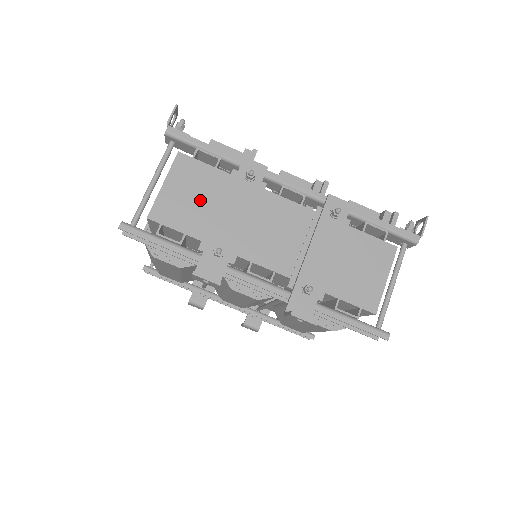
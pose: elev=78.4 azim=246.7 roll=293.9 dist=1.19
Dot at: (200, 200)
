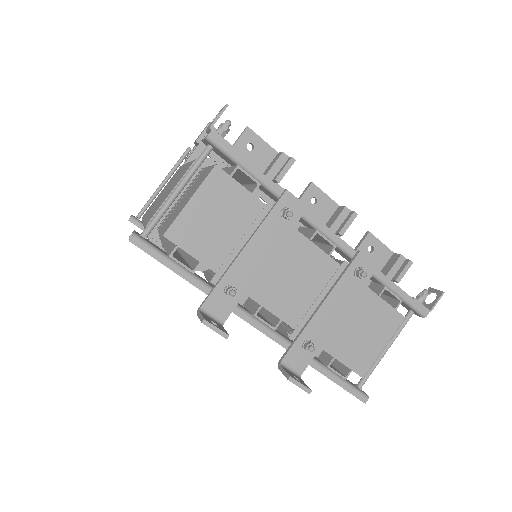
Dot at: (226, 227)
